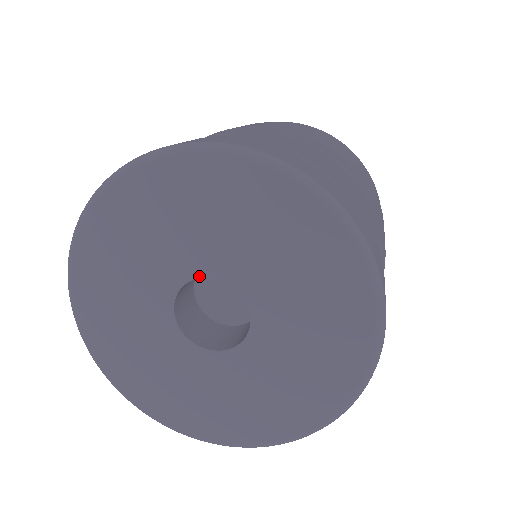
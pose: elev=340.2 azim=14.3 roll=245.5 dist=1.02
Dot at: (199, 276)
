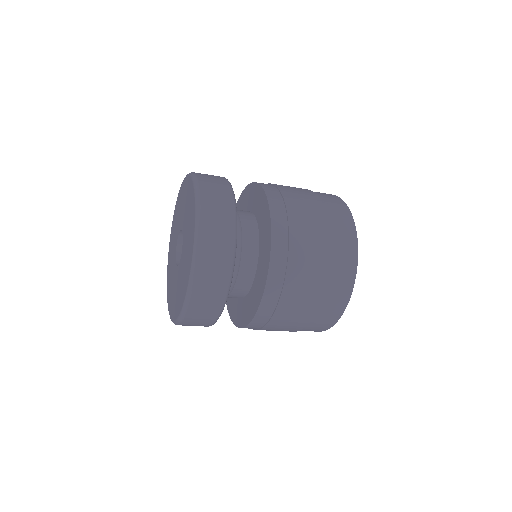
Dot at: (182, 229)
